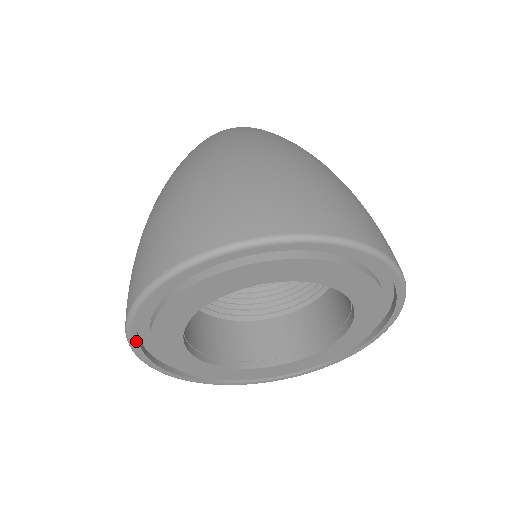
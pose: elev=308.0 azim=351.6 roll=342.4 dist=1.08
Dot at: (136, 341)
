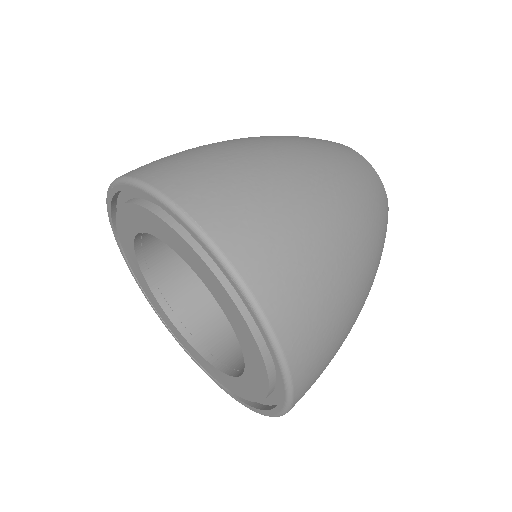
Dot at: (115, 190)
